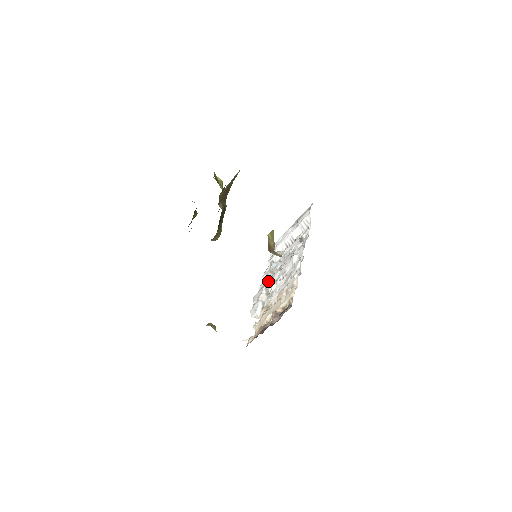
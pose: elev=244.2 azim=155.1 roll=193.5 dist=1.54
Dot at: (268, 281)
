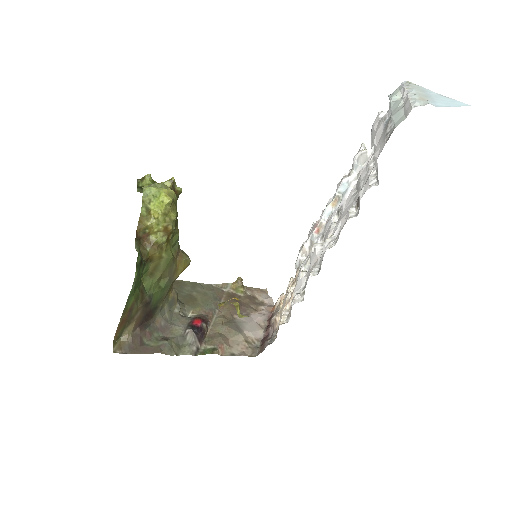
Dot at: (321, 223)
